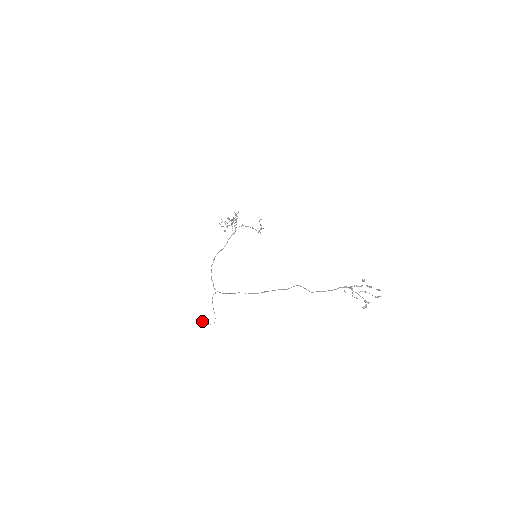
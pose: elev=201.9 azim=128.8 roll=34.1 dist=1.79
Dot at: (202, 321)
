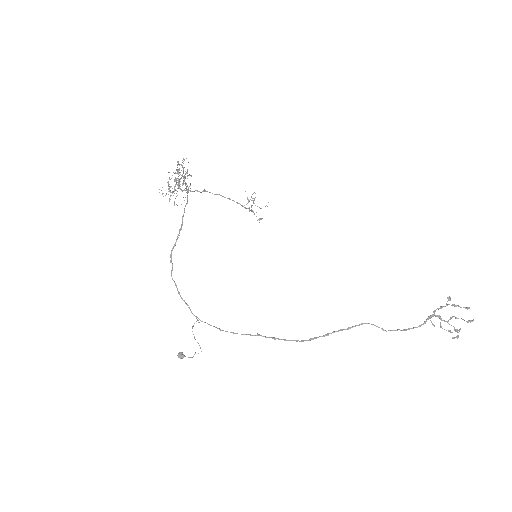
Dot at: occluded
